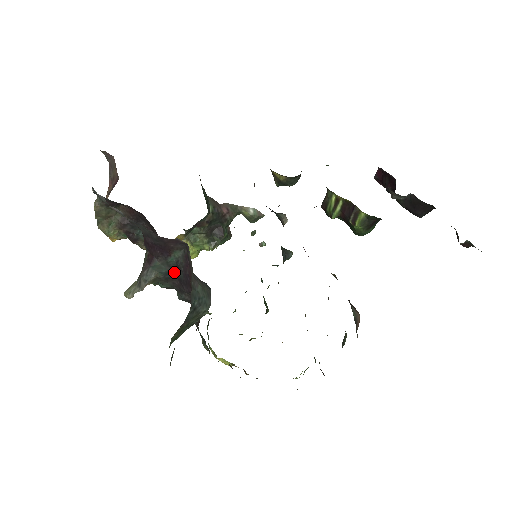
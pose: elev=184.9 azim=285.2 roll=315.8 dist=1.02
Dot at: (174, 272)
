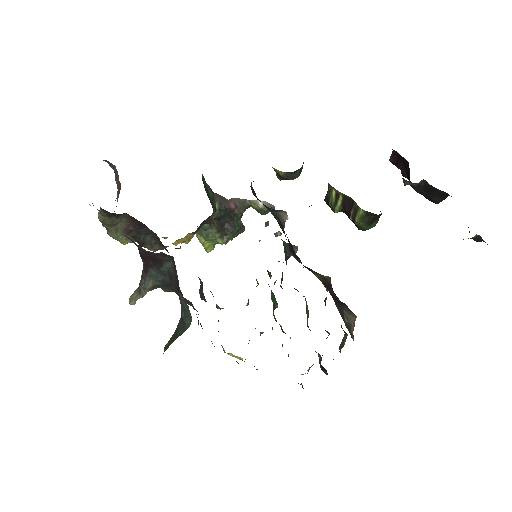
Dot at: (169, 280)
